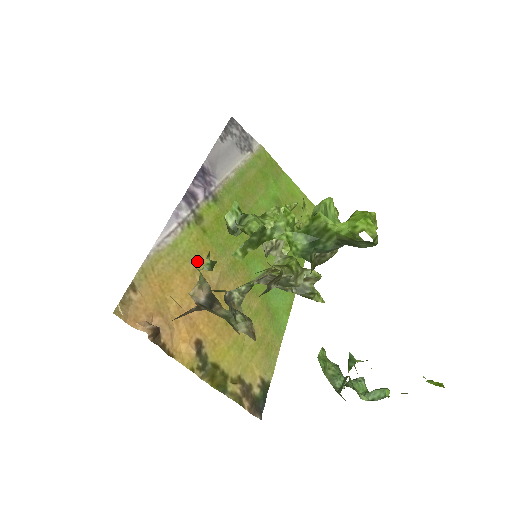
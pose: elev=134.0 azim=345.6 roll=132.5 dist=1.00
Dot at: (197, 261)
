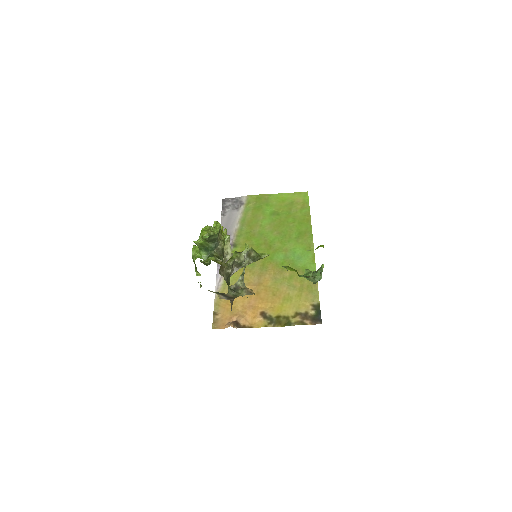
Dot at: occluded
